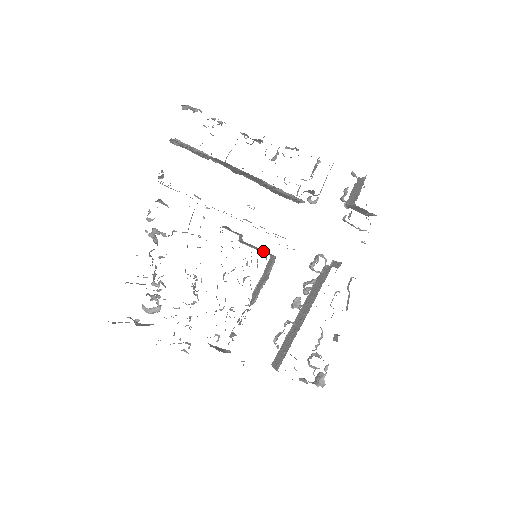
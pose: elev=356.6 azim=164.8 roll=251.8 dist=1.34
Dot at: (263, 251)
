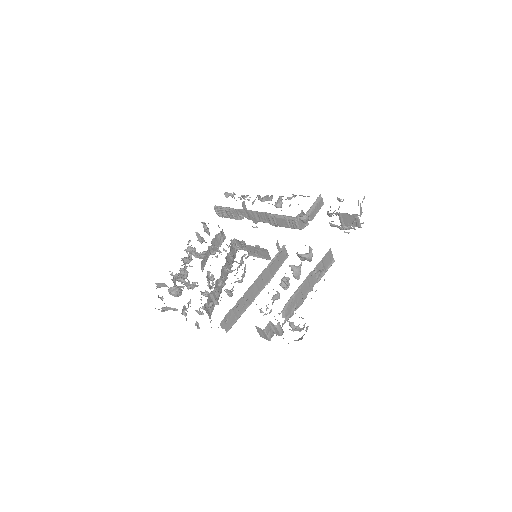
Dot at: (264, 255)
